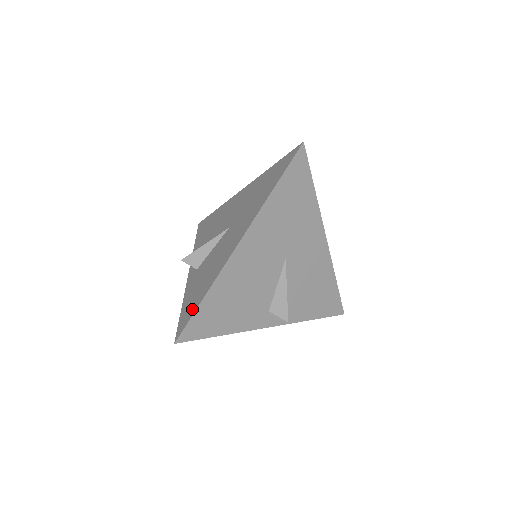
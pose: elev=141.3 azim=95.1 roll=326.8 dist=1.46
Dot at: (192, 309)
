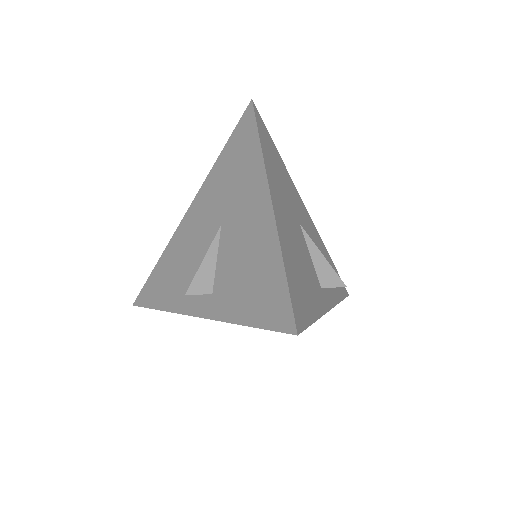
Dot at: (277, 292)
